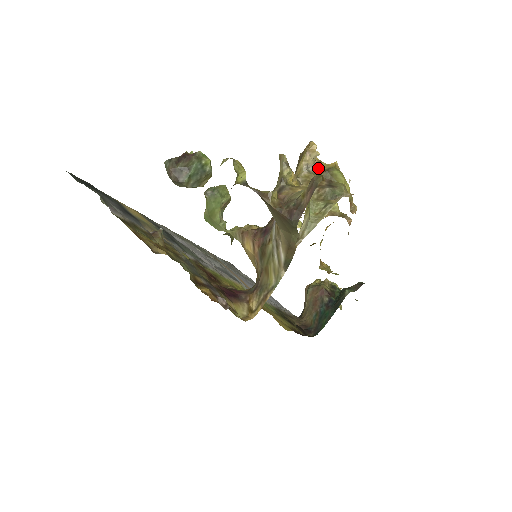
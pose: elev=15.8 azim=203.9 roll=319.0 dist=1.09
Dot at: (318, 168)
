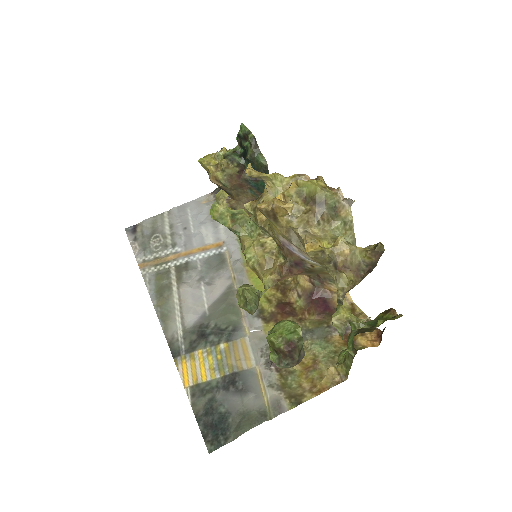
Dot at: occluded
